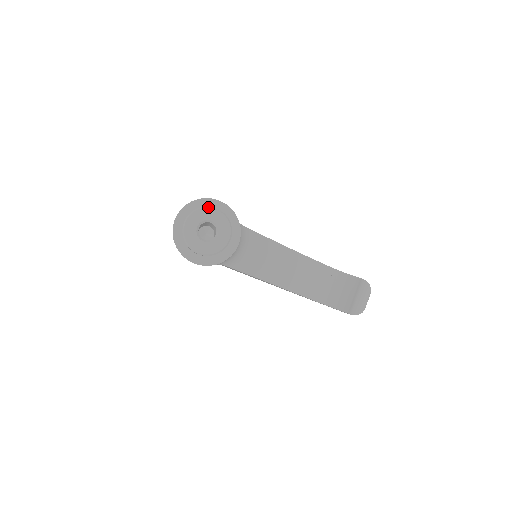
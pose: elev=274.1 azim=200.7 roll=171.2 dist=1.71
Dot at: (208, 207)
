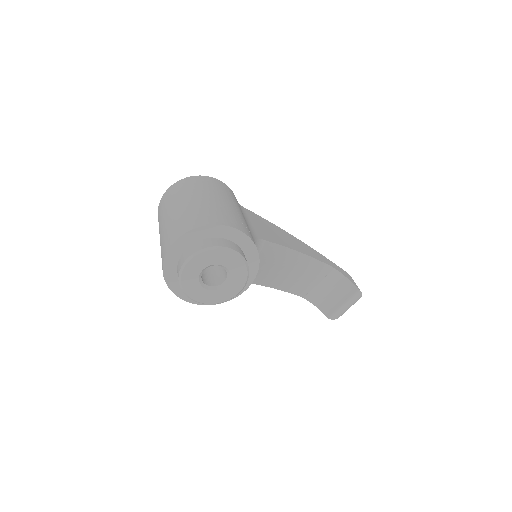
Dot at: (227, 249)
